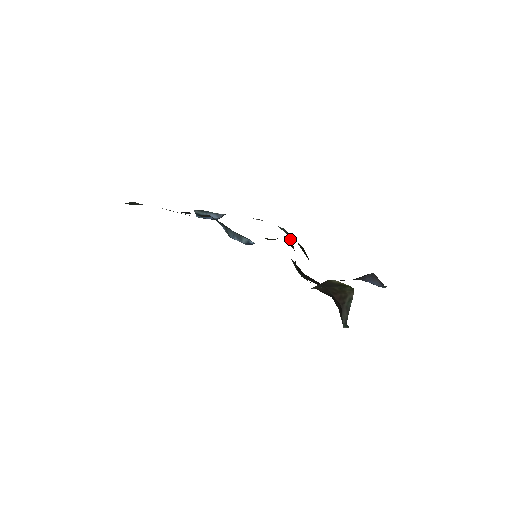
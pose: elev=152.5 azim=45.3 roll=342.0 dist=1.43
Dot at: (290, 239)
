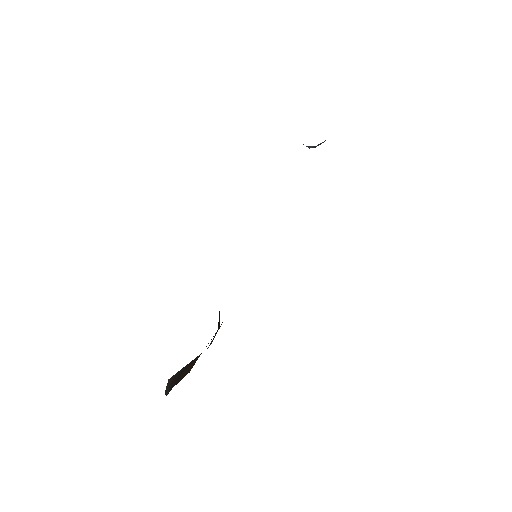
Dot at: occluded
